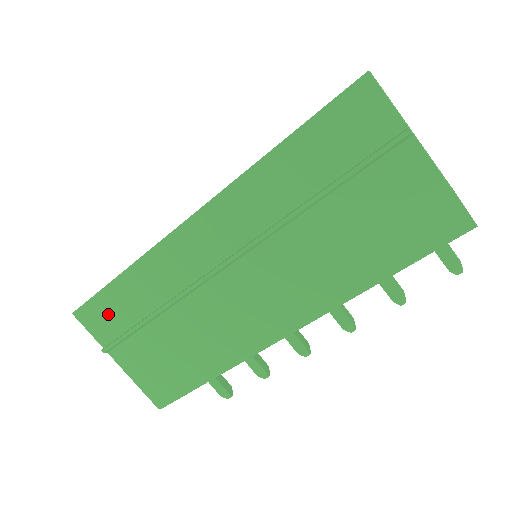
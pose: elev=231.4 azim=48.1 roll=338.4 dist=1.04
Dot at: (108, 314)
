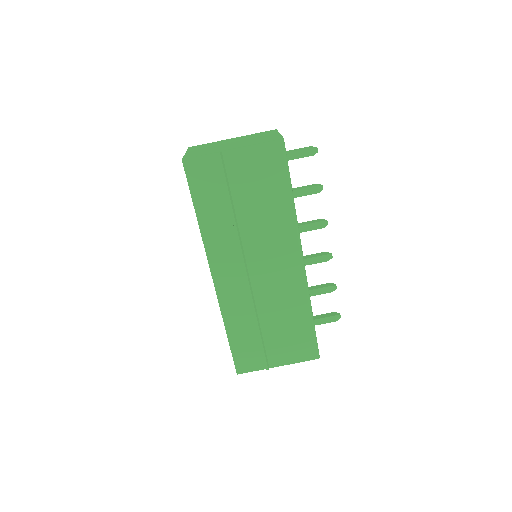
Dot at: (246, 354)
